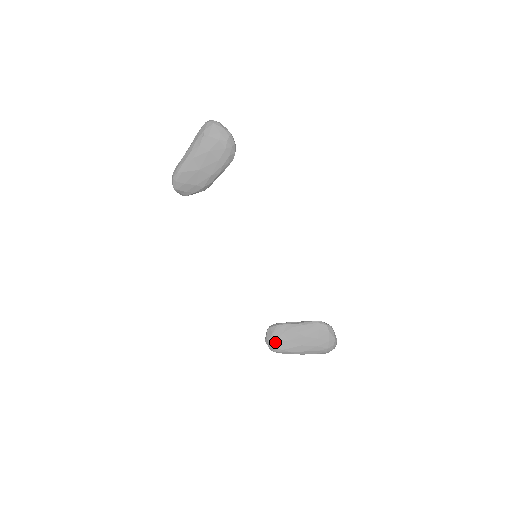
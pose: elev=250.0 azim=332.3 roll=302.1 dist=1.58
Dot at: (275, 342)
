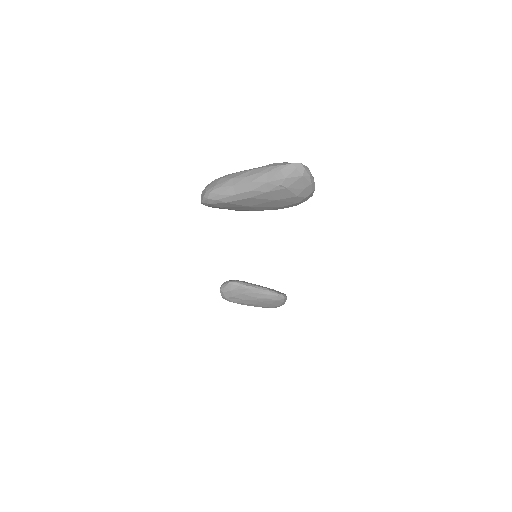
Dot at: (230, 297)
